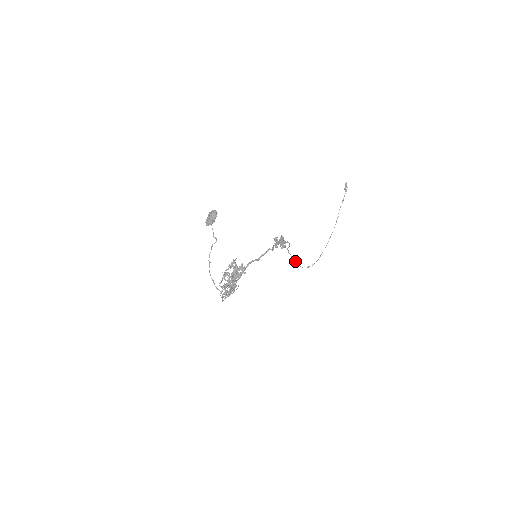
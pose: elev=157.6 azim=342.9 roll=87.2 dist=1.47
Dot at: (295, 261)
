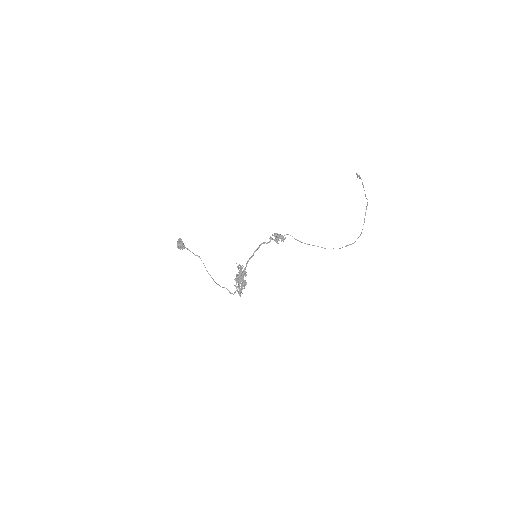
Dot at: occluded
